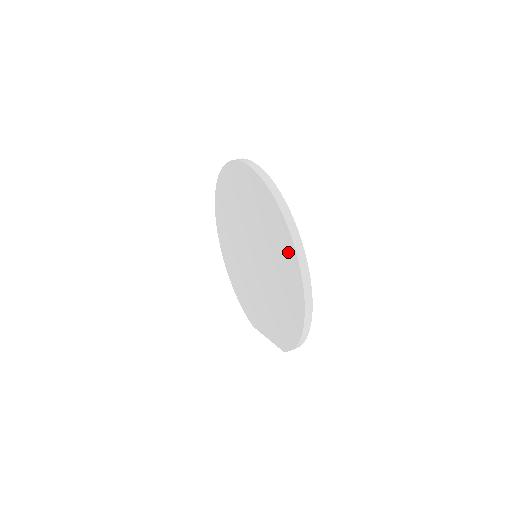
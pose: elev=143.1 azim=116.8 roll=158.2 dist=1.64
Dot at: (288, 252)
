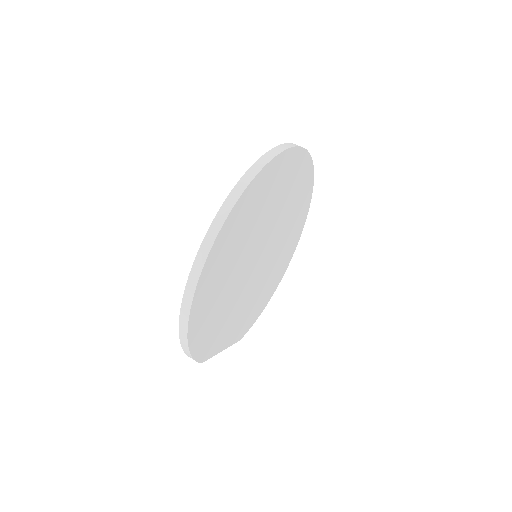
Dot at: occluded
